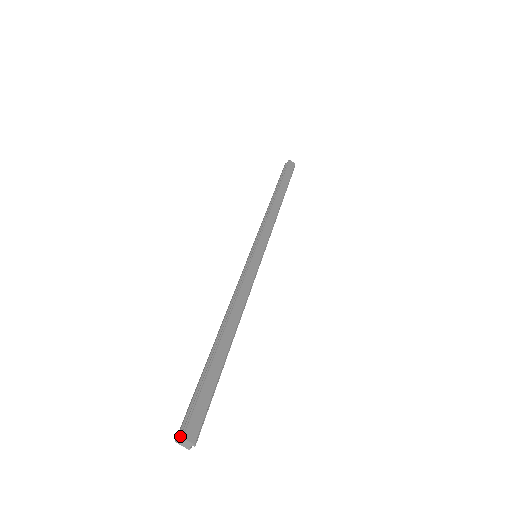
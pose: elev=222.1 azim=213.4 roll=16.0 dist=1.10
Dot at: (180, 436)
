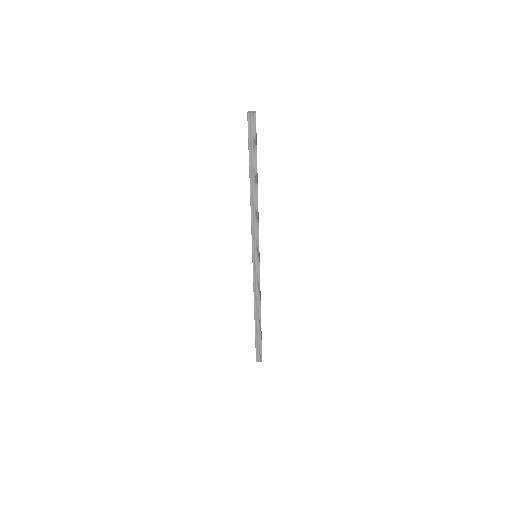
Dot at: occluded
